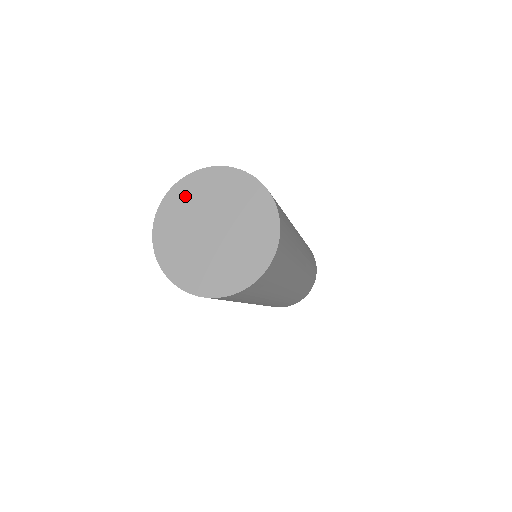
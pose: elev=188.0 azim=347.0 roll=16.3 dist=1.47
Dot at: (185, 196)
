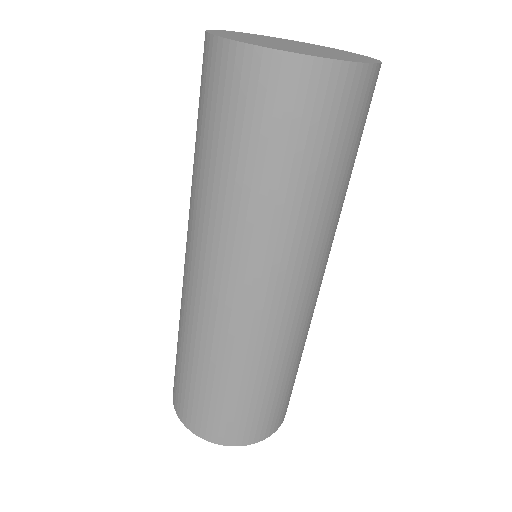
Dot at: (256, 35)
